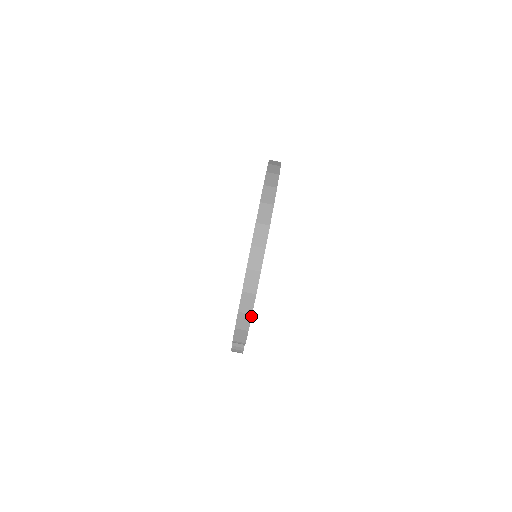
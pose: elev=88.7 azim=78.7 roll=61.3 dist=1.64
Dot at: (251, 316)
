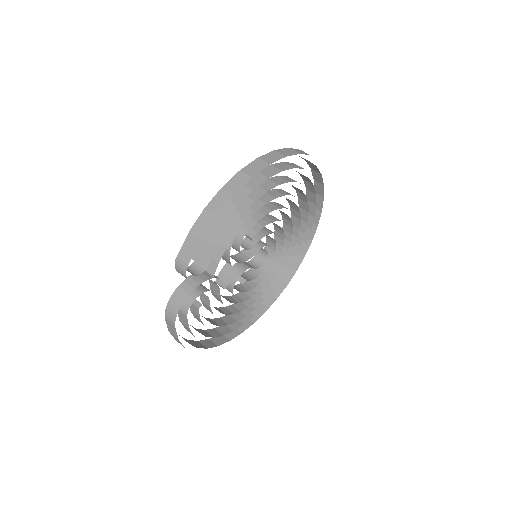
Dot at: (214, 219)
